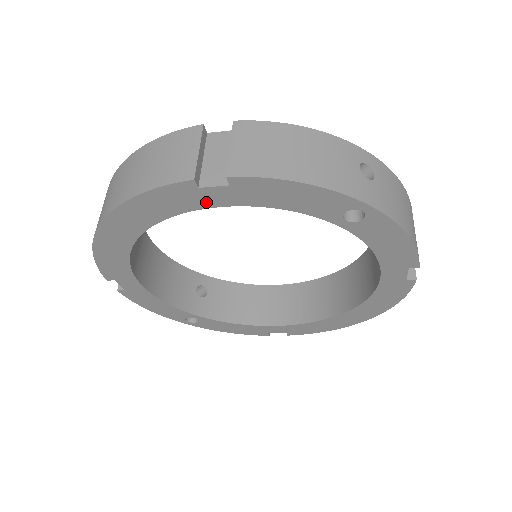
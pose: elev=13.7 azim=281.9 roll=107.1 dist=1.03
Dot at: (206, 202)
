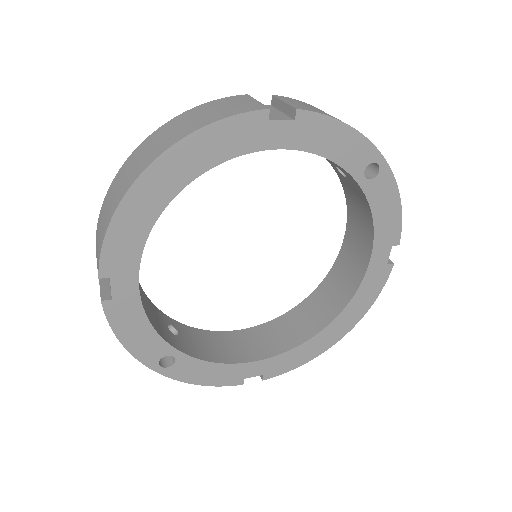
Dot at: (267, 141)
